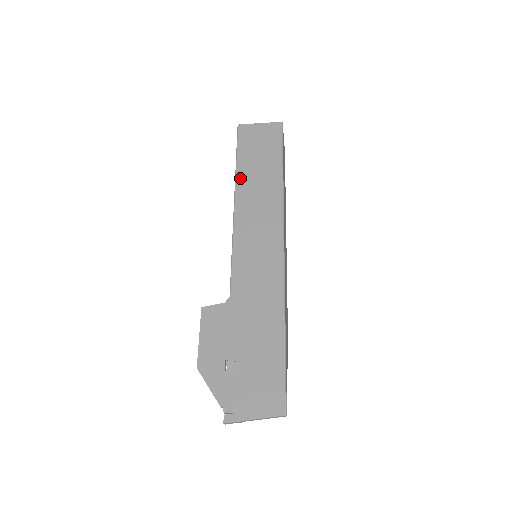
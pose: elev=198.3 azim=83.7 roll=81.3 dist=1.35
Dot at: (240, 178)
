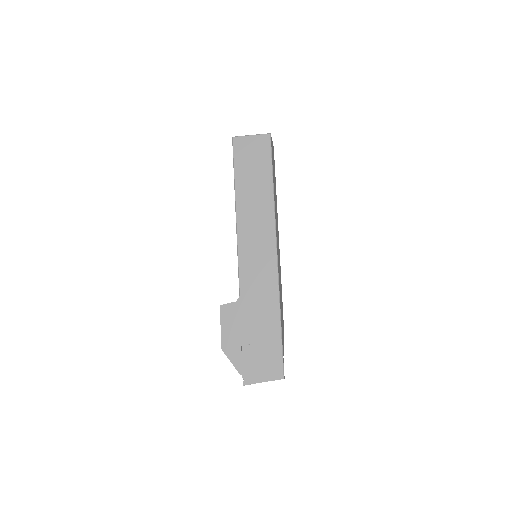
Dot at: (239, 193)
